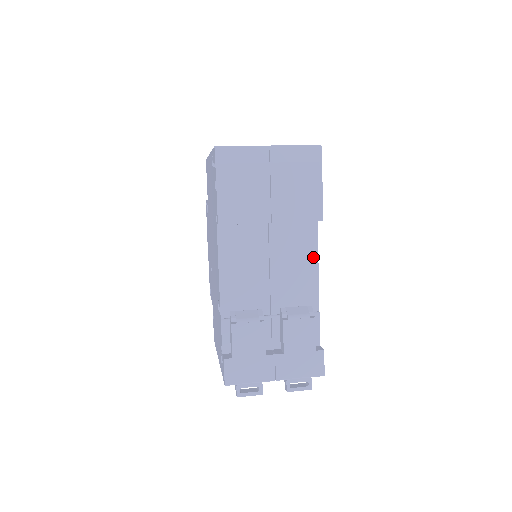
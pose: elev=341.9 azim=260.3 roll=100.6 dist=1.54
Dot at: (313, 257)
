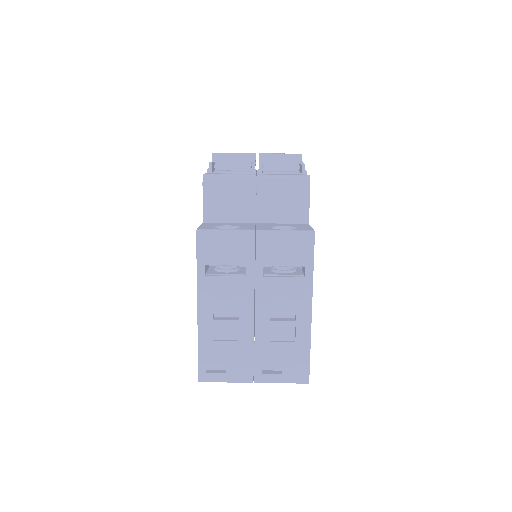
Dot at: occluded
